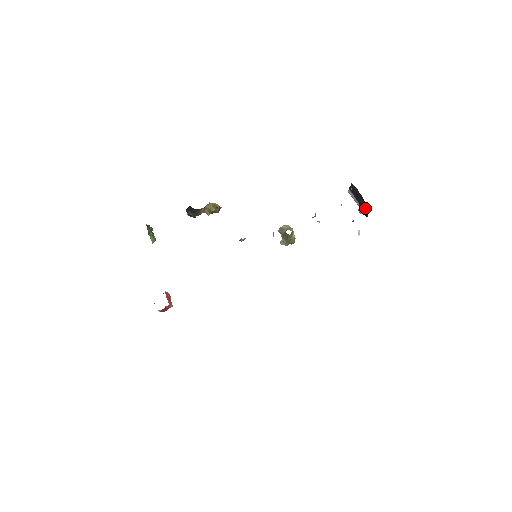
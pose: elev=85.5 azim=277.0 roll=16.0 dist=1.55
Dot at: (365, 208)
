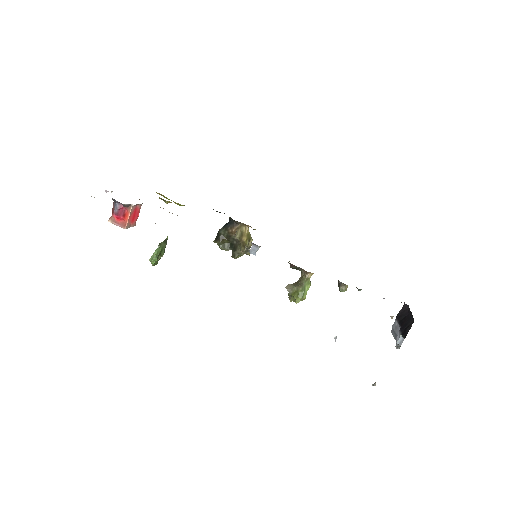
Dot at: (409, 323)
